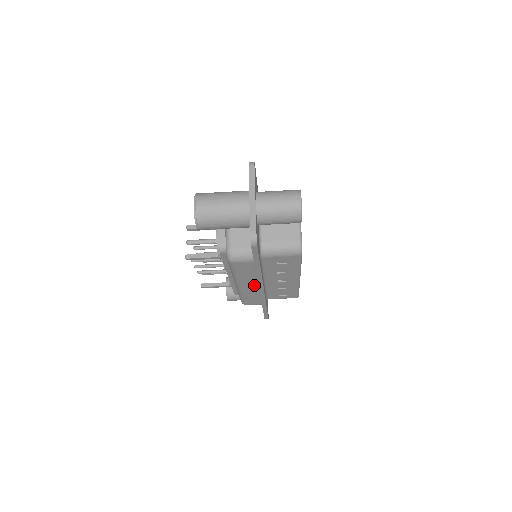
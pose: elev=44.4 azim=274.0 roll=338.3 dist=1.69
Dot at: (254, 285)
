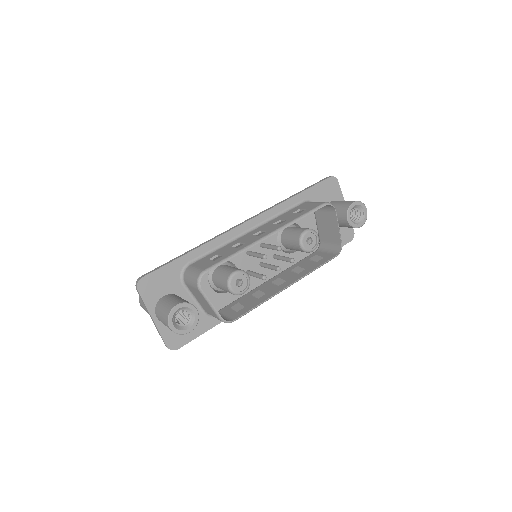
Dot at: occluded
